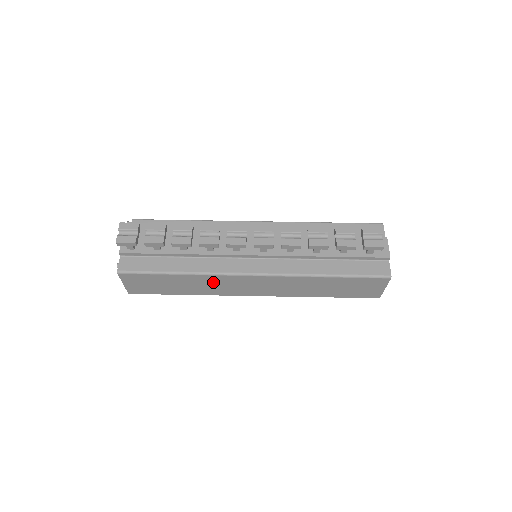
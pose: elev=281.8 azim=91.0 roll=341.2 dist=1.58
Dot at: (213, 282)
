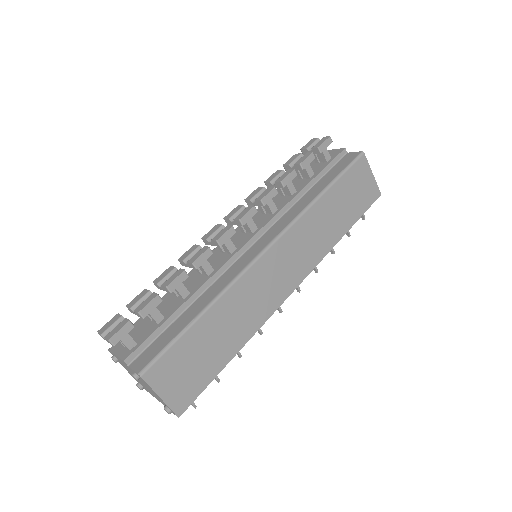
Dot at: (244, 297)
